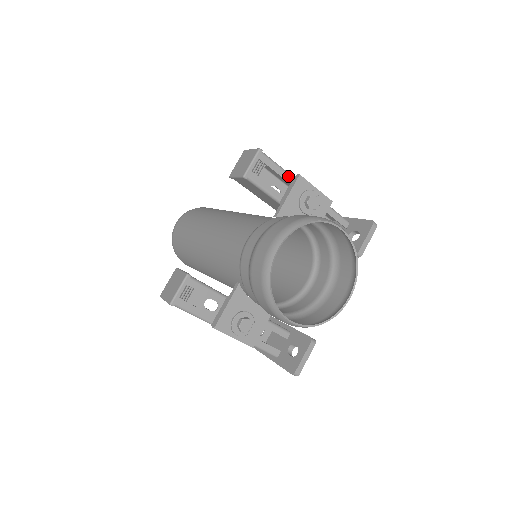
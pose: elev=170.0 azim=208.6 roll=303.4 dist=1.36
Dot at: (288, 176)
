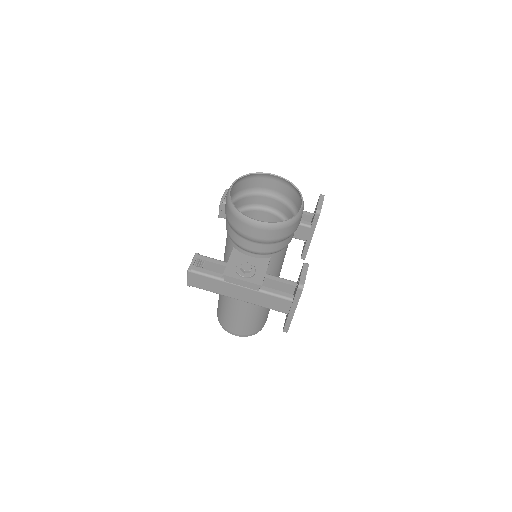
Dot at: occluded
